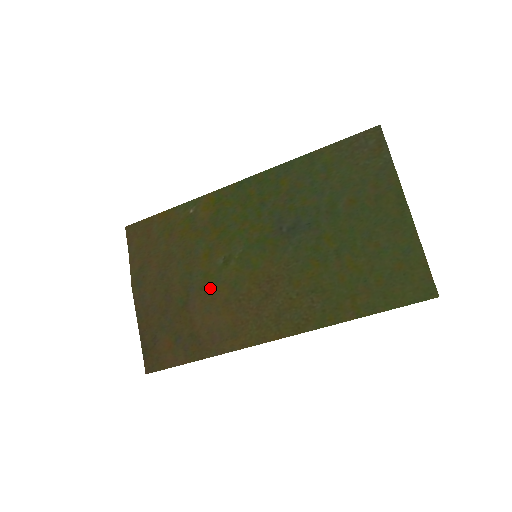
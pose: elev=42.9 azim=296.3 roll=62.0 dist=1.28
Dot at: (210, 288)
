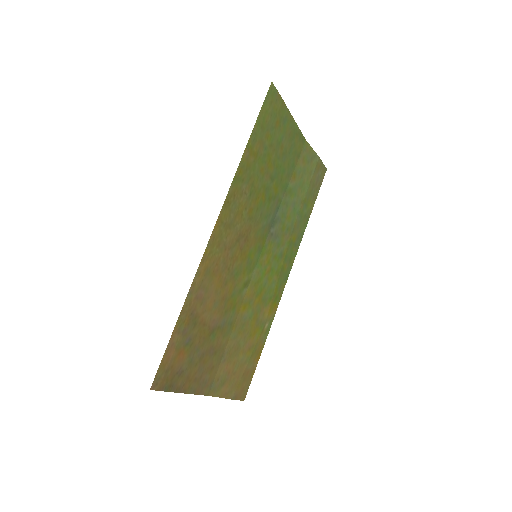
Dot at: (228, 302)
